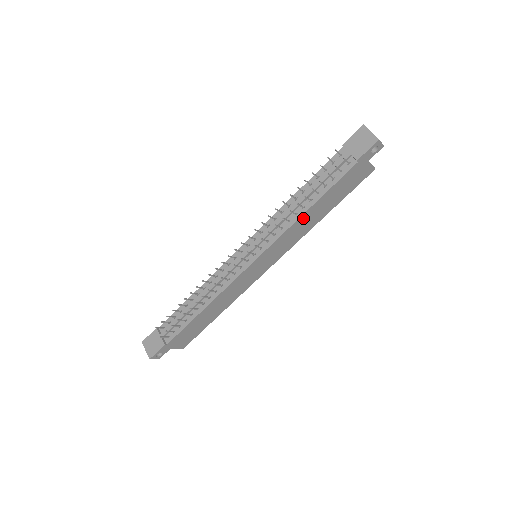
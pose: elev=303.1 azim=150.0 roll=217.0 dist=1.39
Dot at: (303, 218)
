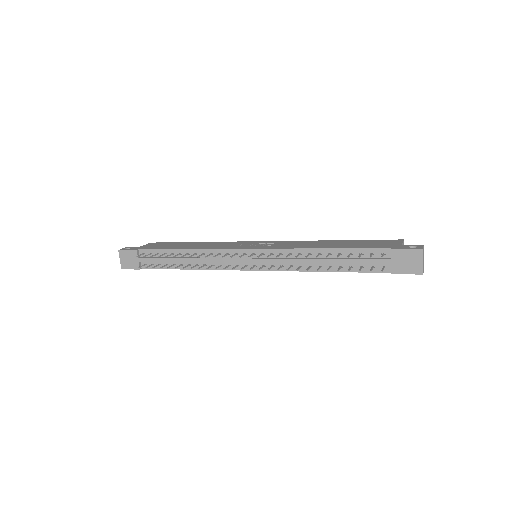
Dot at: occluded
